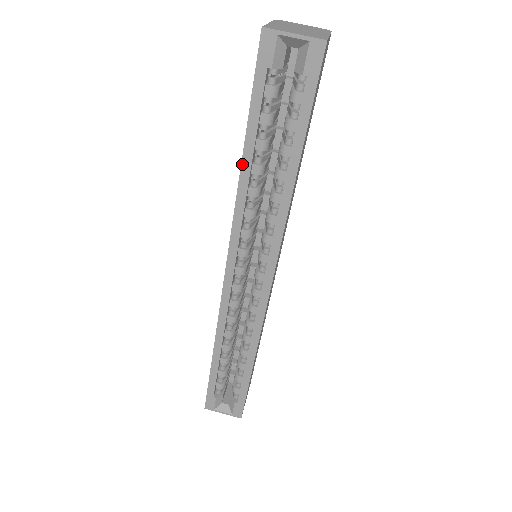
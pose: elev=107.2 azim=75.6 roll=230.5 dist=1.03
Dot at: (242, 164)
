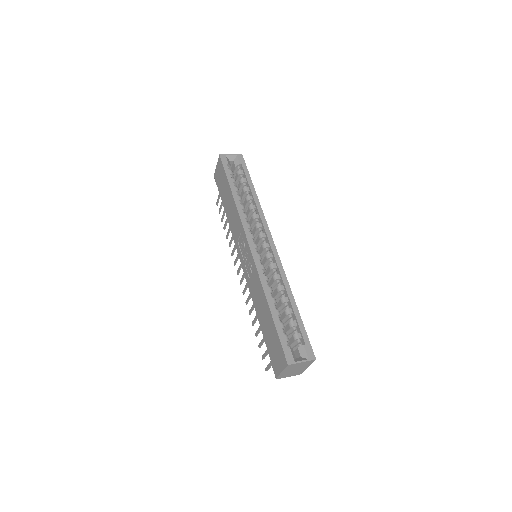
Dot at: (233, 195)
